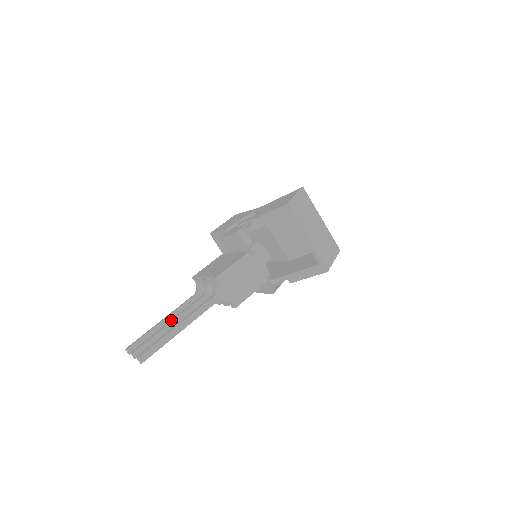
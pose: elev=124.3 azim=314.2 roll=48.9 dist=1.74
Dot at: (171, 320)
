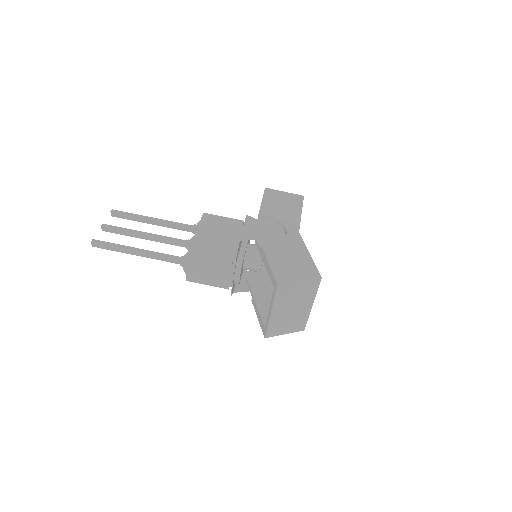
Dot at: (148, 233)
